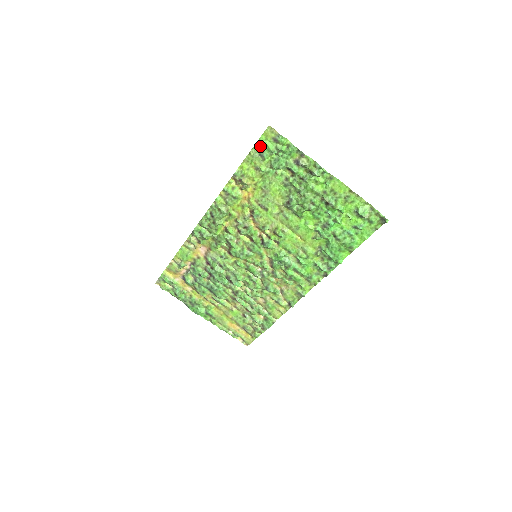
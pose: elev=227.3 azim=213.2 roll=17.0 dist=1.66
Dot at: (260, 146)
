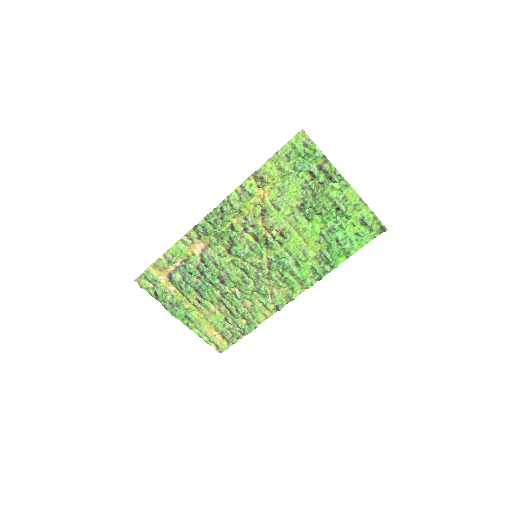
Dot at: (288, 147)
